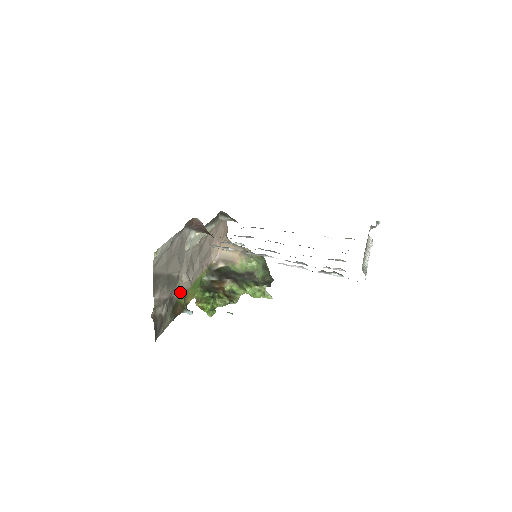
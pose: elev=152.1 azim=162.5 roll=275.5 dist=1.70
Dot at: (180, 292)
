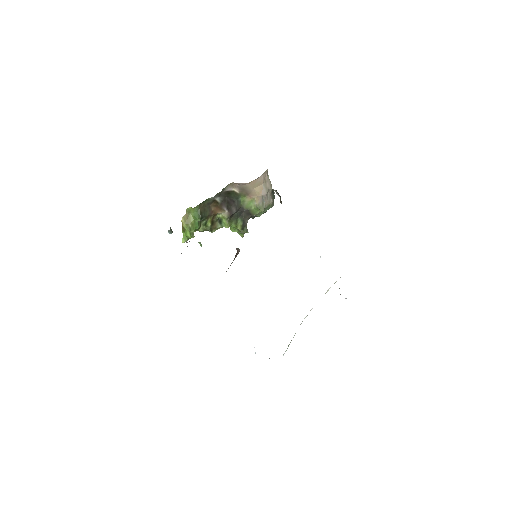
Dot at: occluded
